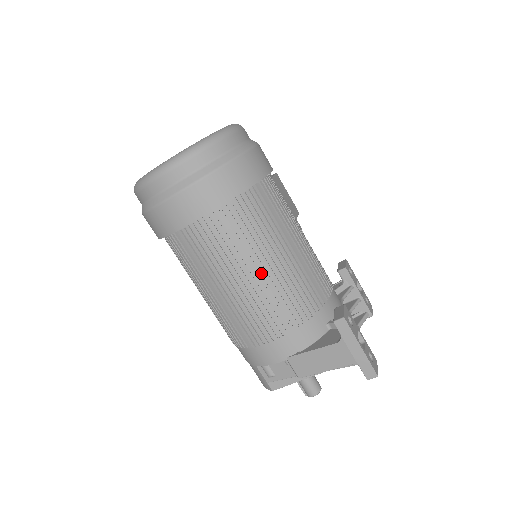
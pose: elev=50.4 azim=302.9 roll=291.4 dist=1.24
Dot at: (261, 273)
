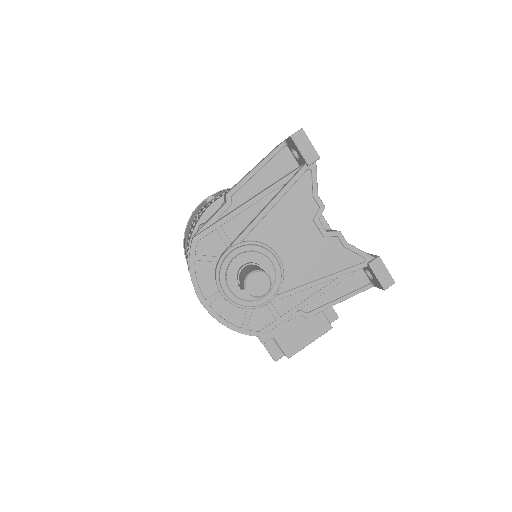
Dot at: occluded
